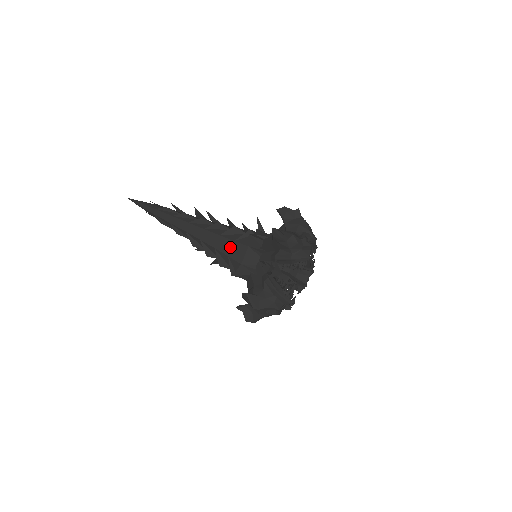
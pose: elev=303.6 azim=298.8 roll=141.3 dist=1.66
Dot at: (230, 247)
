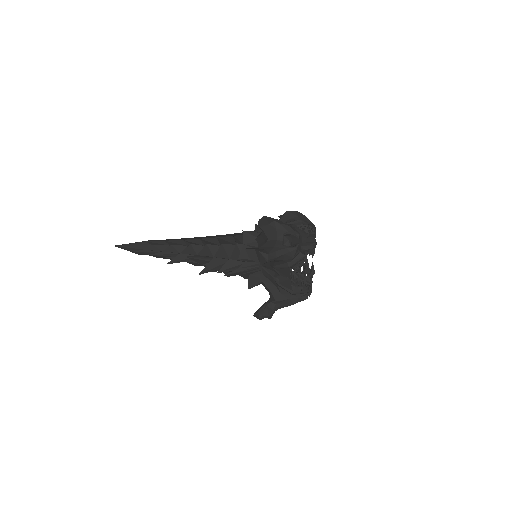
Dot at: (235, 234)
